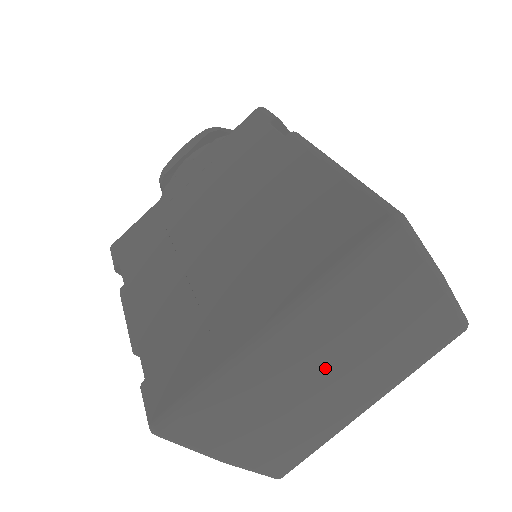
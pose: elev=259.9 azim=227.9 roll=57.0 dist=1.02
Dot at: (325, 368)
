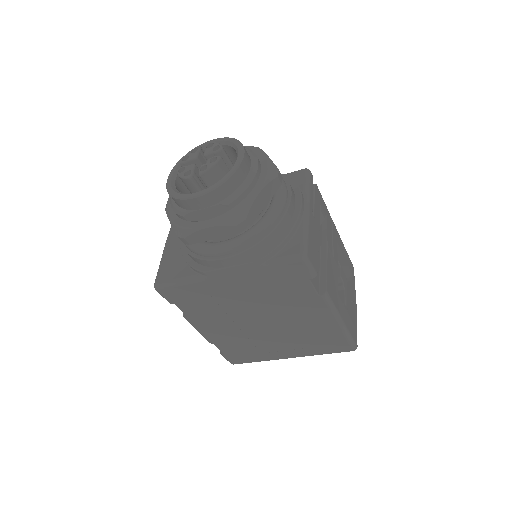
Dot at: occluded
